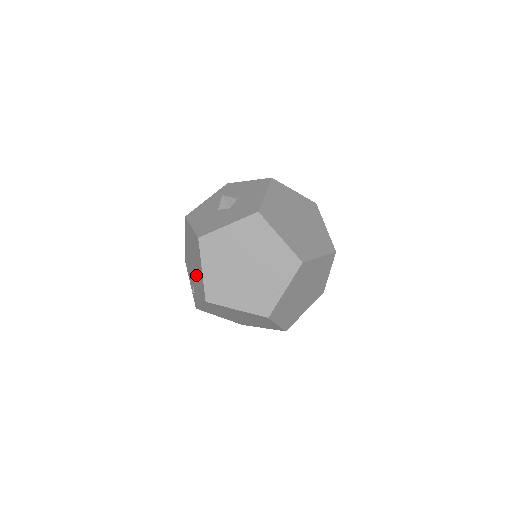
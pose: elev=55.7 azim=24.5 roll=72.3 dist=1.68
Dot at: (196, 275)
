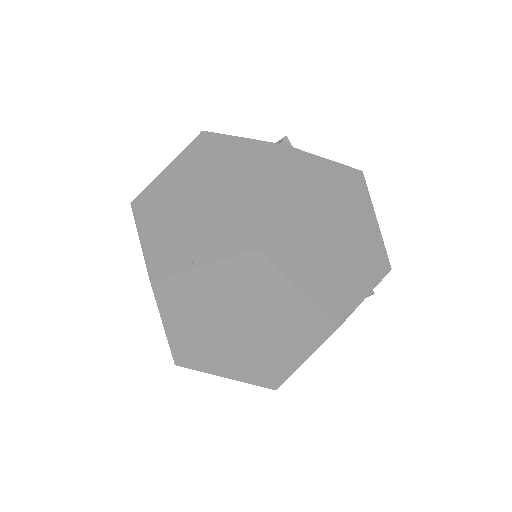
Dot at: occluded
